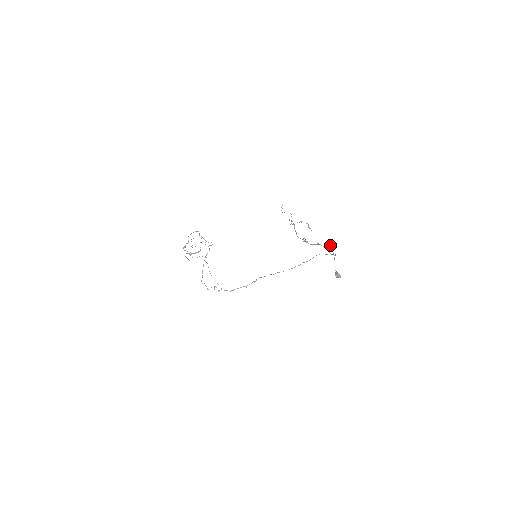
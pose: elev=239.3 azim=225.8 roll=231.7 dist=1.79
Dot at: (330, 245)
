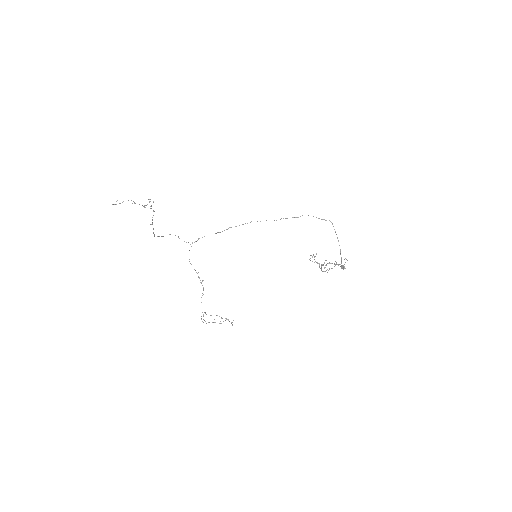
Dot at: (346, 259)
